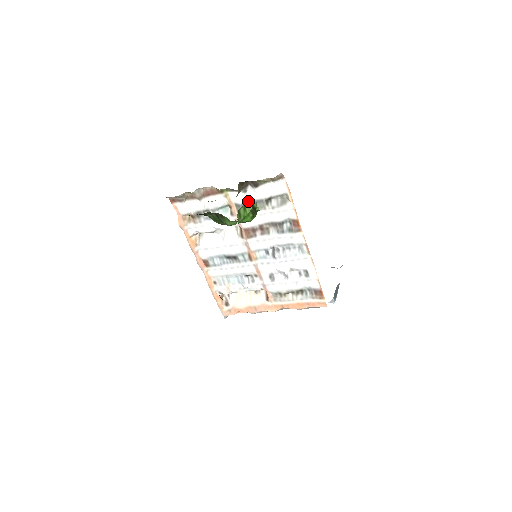
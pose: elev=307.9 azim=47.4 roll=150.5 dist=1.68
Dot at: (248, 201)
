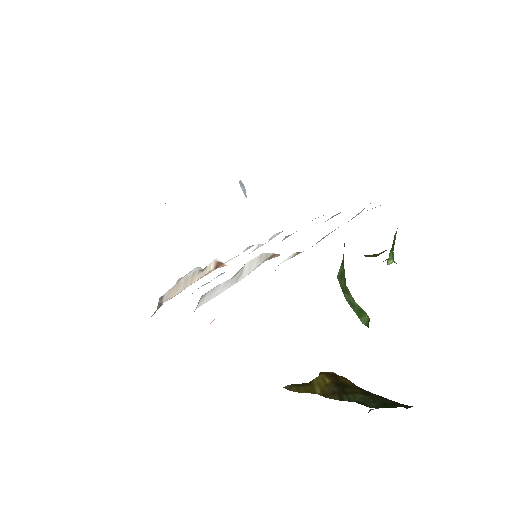
Dot at: occluded
